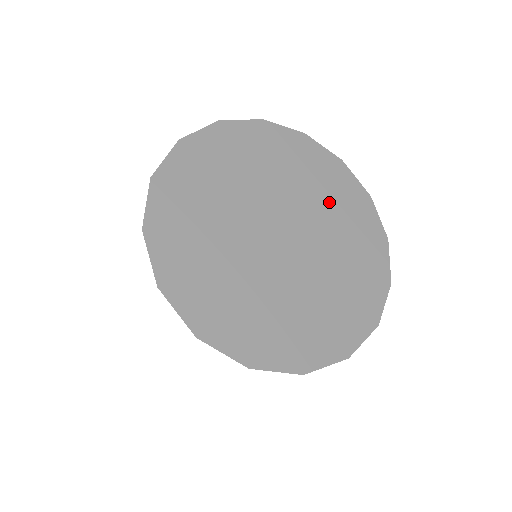
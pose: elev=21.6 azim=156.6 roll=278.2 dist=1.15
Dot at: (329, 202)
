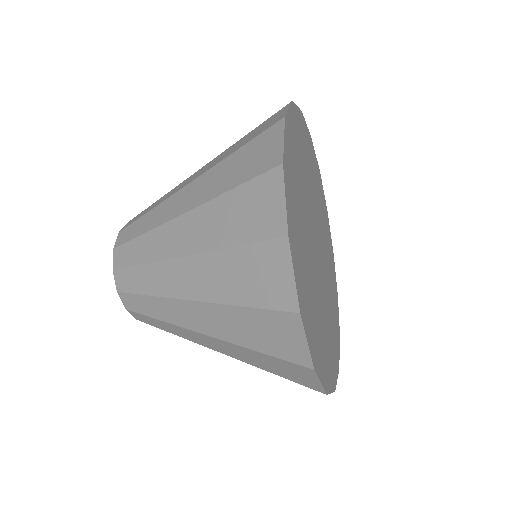
Dot at: (330, 267)
